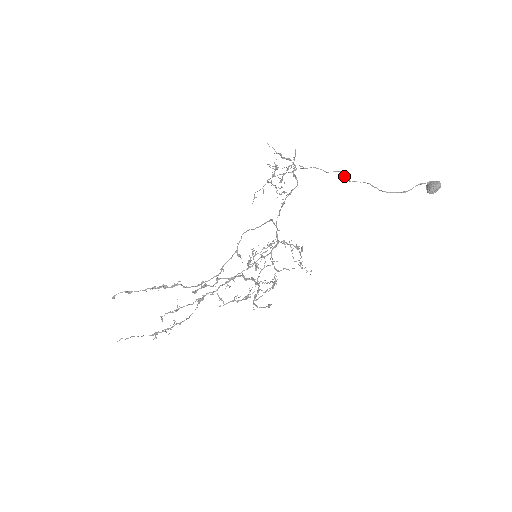
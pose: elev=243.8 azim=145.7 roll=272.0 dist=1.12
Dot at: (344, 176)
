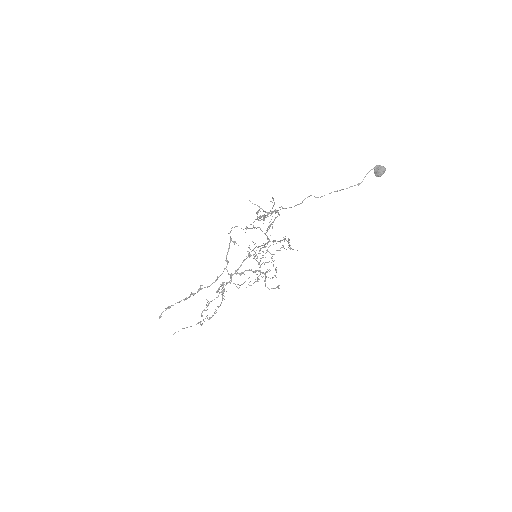
Dot at: occluded
